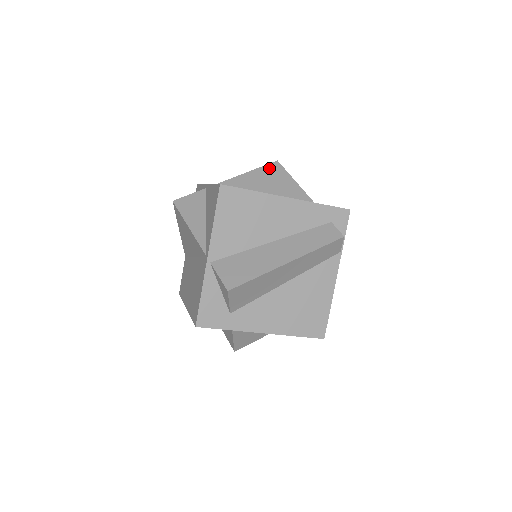
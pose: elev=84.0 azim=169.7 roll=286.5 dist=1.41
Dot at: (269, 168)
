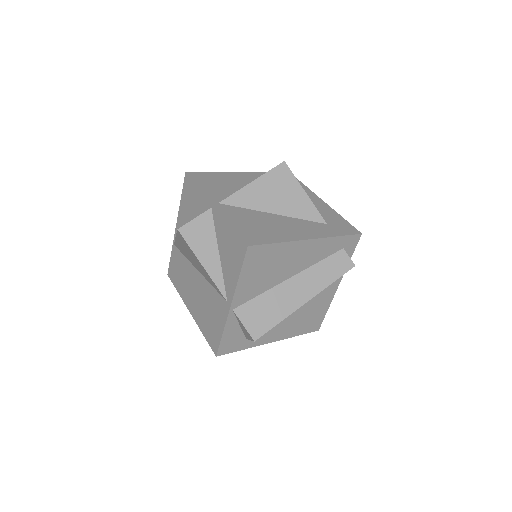
Dot at: (277, 174)
